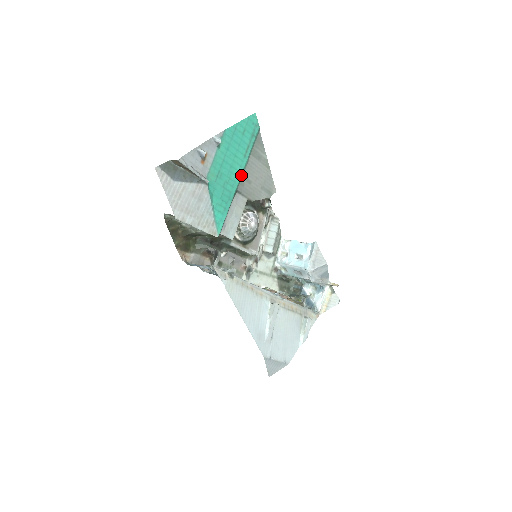
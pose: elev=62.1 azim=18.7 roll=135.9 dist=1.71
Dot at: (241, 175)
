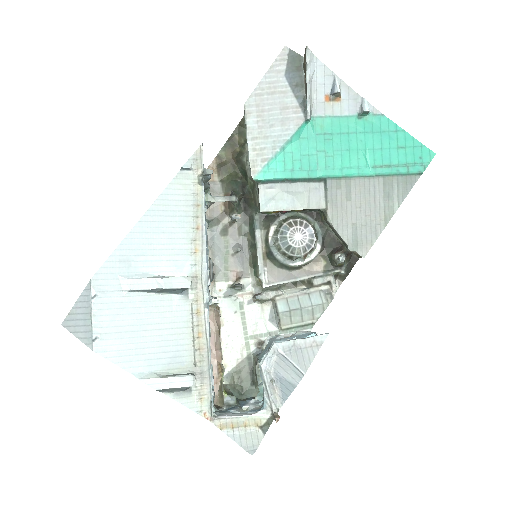
Dot at: (348, 175)
